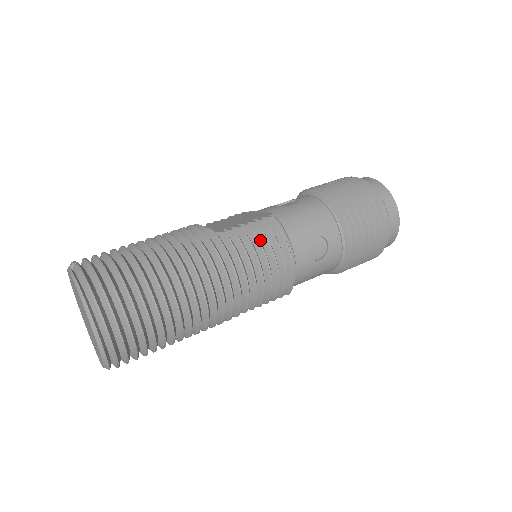
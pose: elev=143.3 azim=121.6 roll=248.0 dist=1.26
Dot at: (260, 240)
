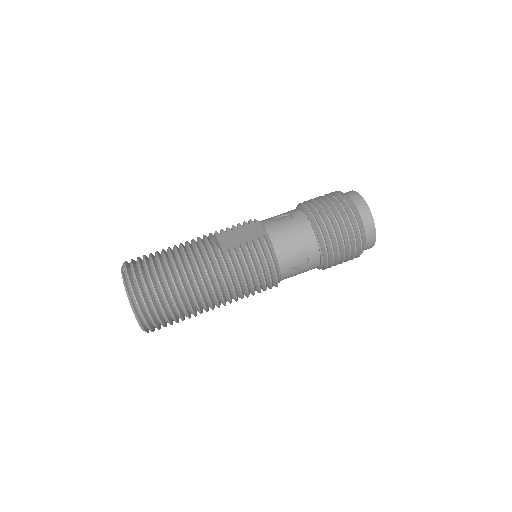
Dot at: (253, 258)
